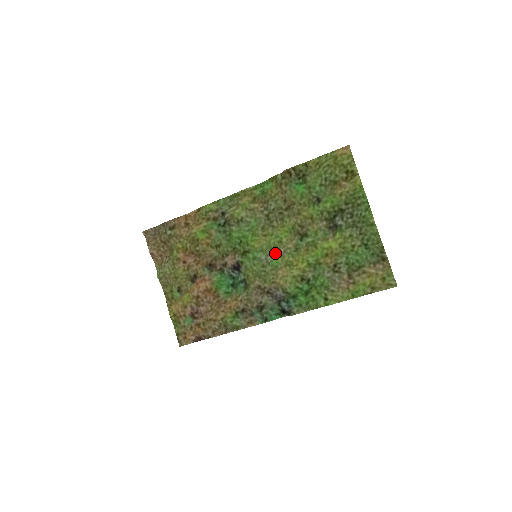
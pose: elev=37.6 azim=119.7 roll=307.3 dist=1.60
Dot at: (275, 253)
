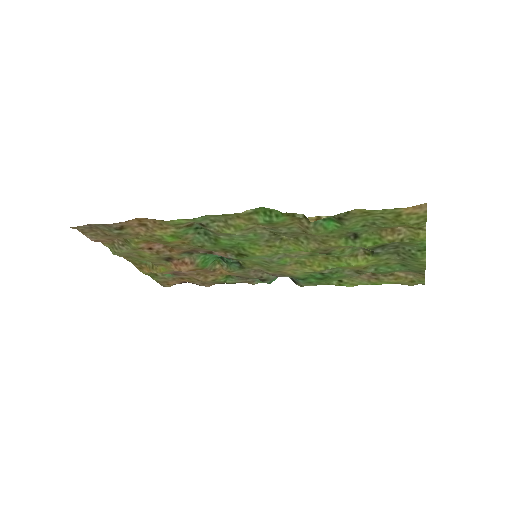
Dot at: (282, 256)
